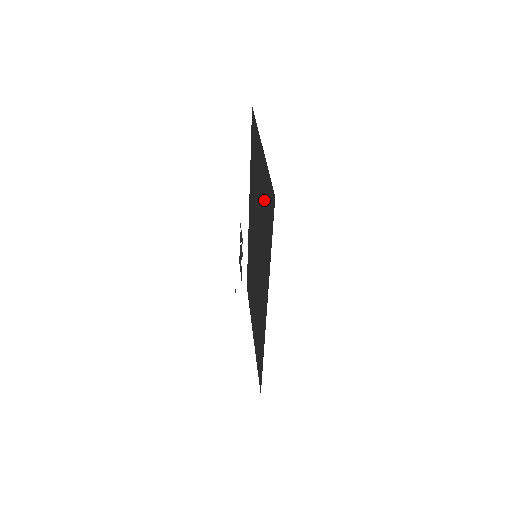
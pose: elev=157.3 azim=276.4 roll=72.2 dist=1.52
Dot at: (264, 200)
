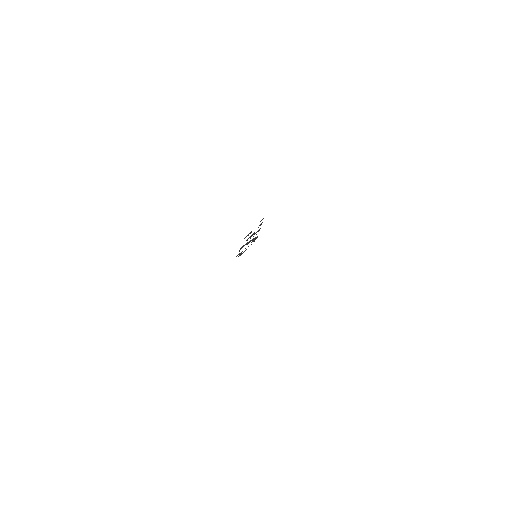
Dot at: occluded
